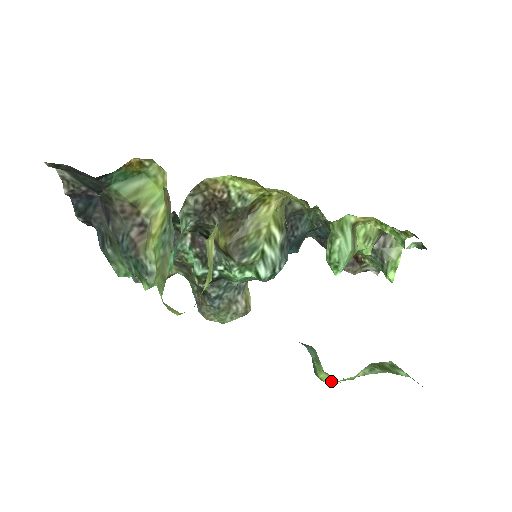
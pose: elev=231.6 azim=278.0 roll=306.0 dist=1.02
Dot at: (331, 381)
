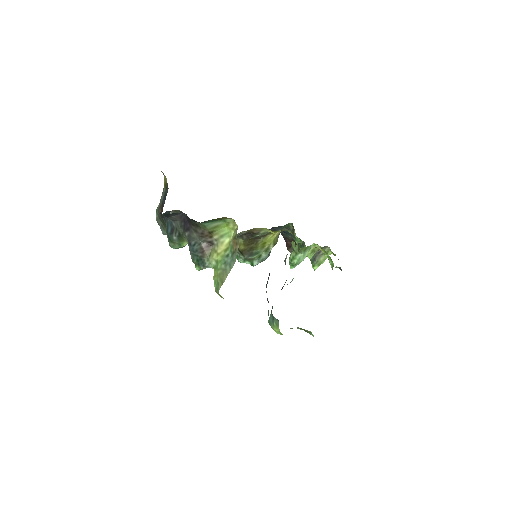
Dot at: (280, 334)
